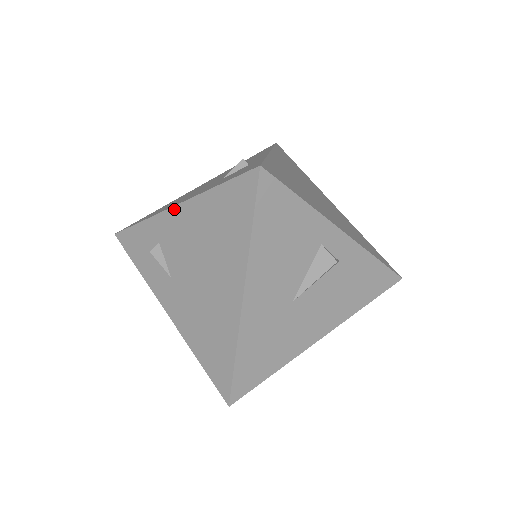
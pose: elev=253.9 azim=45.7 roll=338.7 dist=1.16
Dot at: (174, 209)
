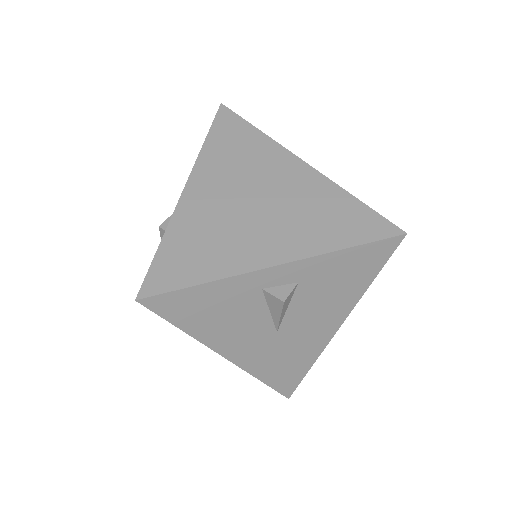
Dot at: occluded
